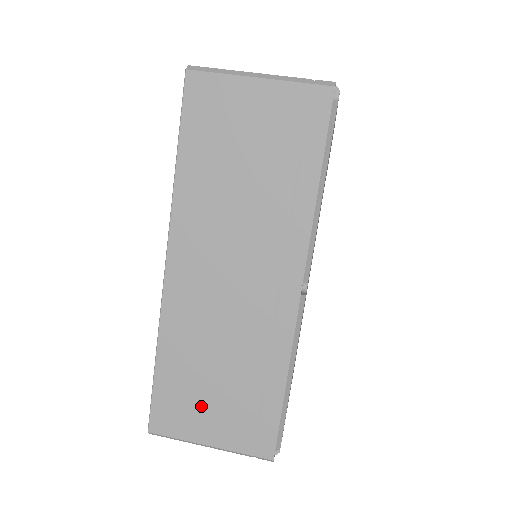
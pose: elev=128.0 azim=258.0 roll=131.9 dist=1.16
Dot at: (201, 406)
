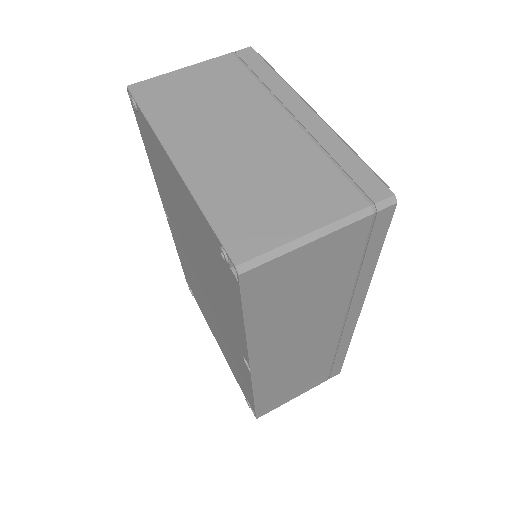
Dot at: (292, 390)
